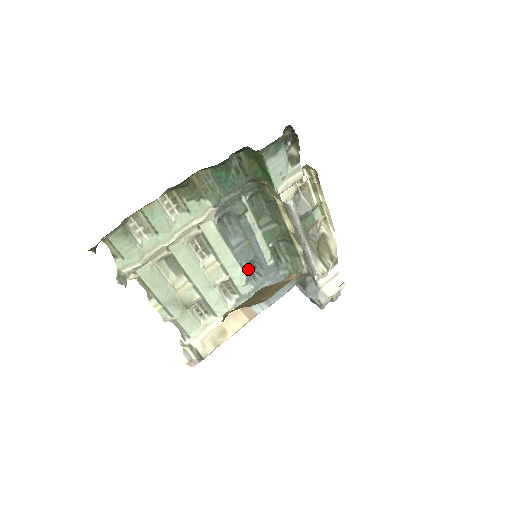
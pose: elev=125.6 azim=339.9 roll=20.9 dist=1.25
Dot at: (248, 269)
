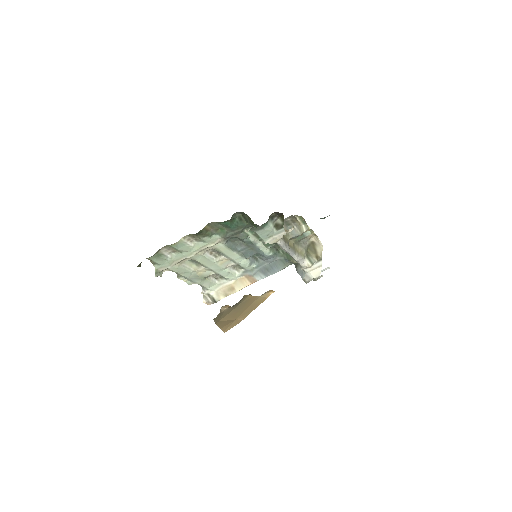
Dot at: (252, 256)
